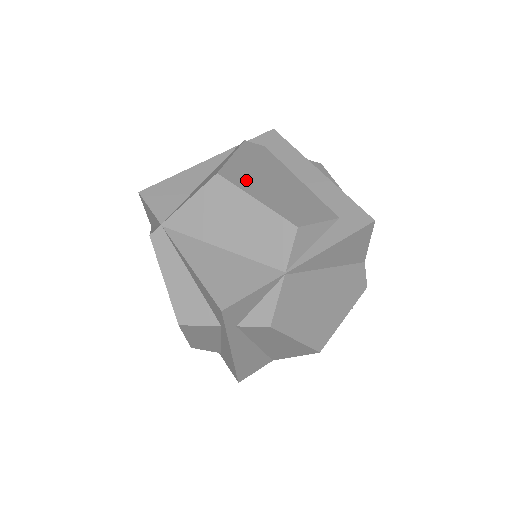
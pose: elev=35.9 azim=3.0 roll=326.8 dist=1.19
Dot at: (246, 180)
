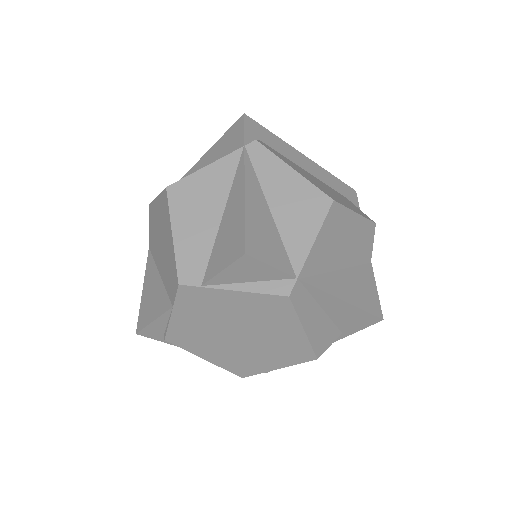
Dot at: (332, 195)
